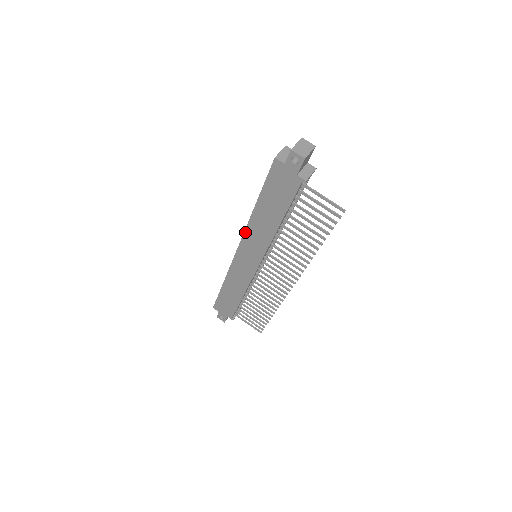
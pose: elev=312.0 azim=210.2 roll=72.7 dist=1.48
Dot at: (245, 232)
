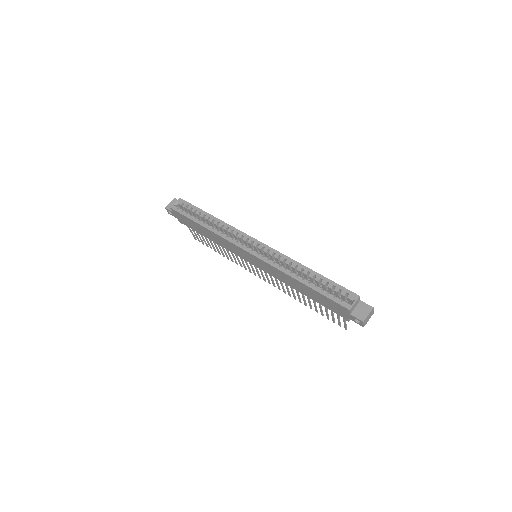
Dot at: (271, 266)
